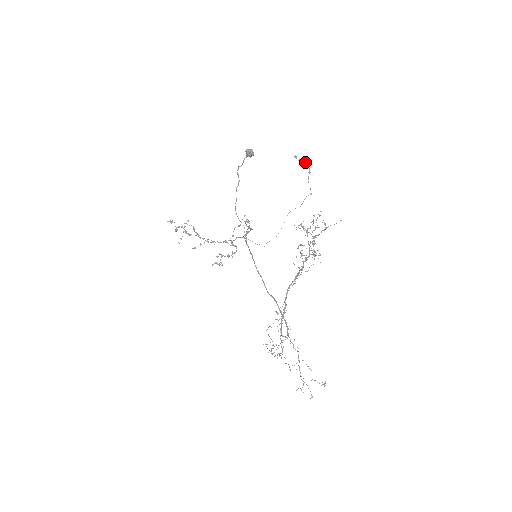
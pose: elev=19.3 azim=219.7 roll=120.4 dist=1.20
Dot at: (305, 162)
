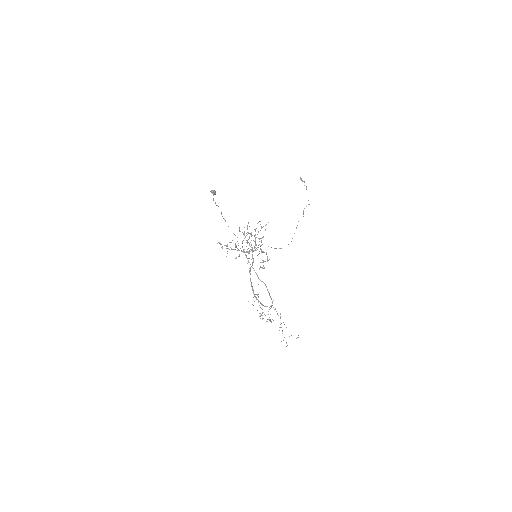
Dot at: (304, 182)
